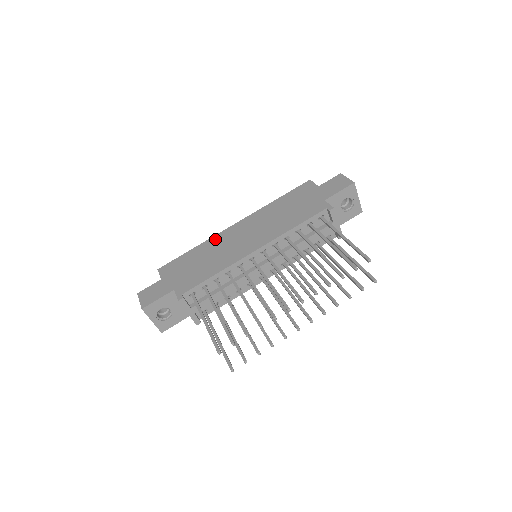
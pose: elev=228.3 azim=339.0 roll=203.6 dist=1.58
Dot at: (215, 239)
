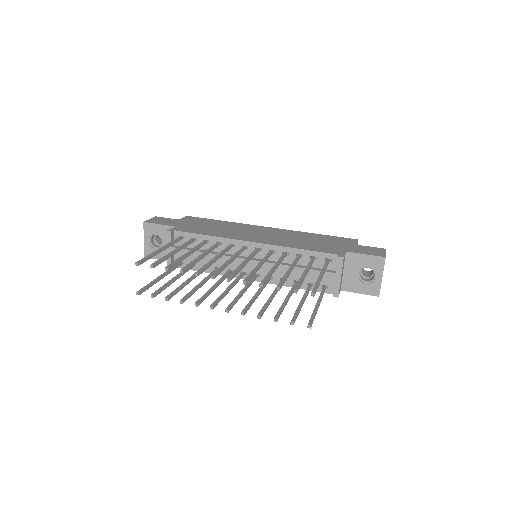
Dot at: (242, 225)
